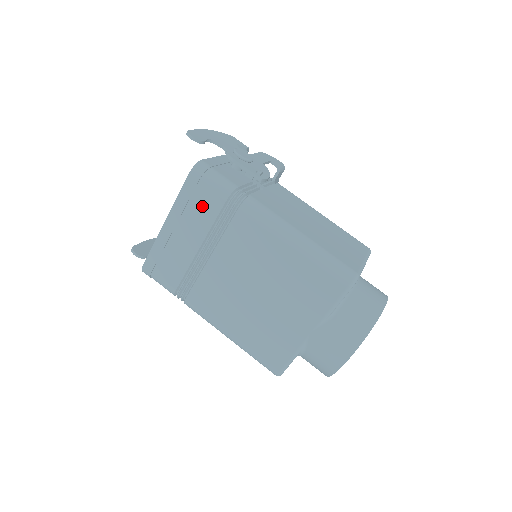
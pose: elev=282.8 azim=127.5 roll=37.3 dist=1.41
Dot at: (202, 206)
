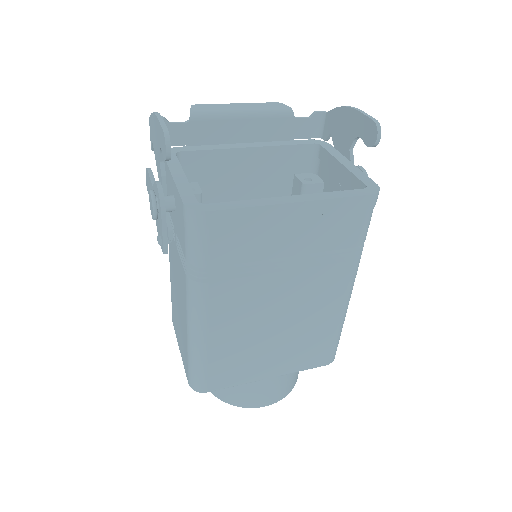
Dot at: (339, 229)
